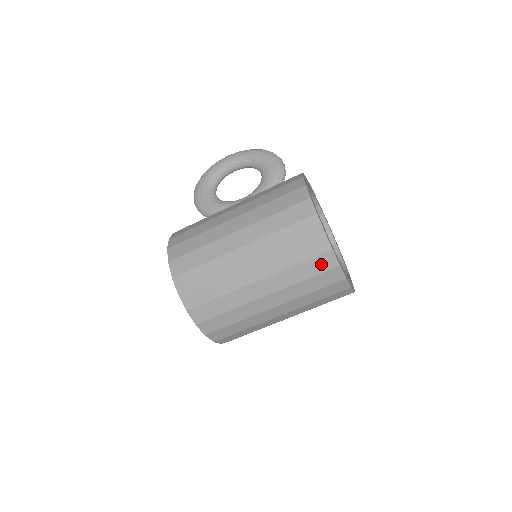
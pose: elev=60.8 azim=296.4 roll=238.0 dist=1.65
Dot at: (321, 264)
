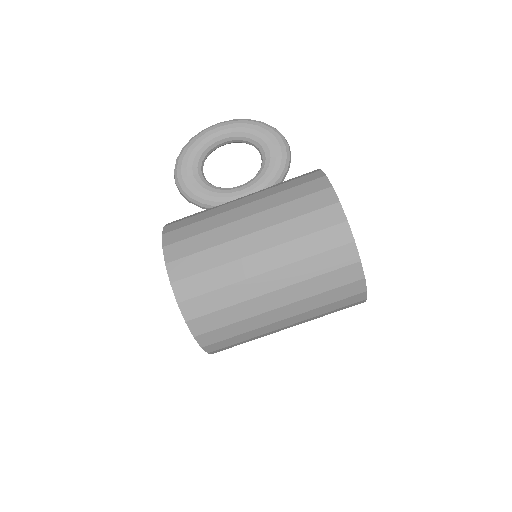
Dot at: (349, 290)
